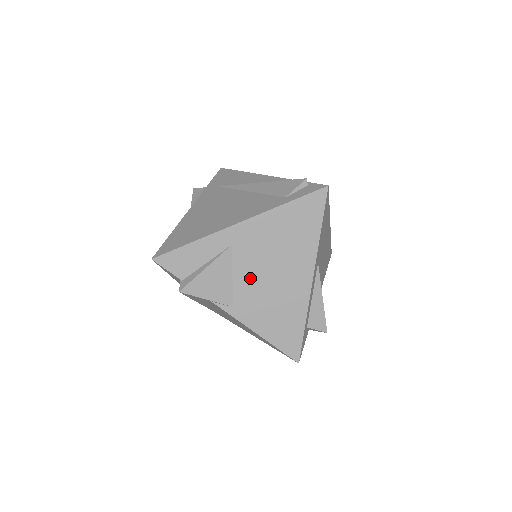
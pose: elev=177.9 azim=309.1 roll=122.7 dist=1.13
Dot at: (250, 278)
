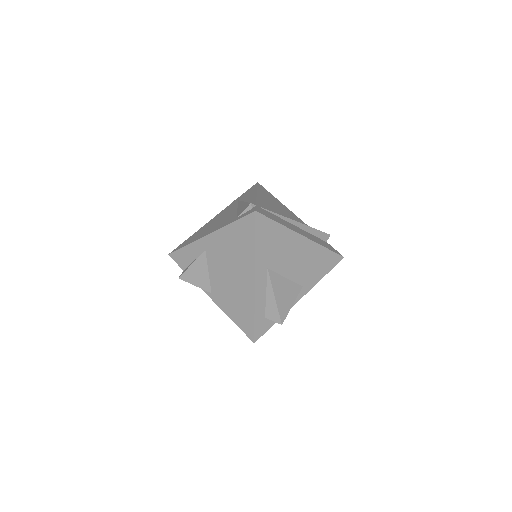
Dot at: (218, 275)
